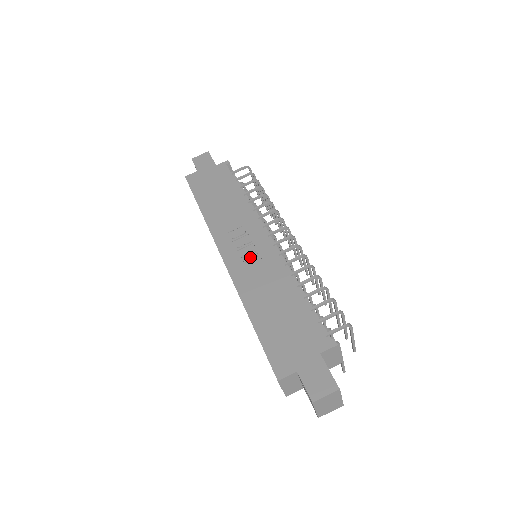
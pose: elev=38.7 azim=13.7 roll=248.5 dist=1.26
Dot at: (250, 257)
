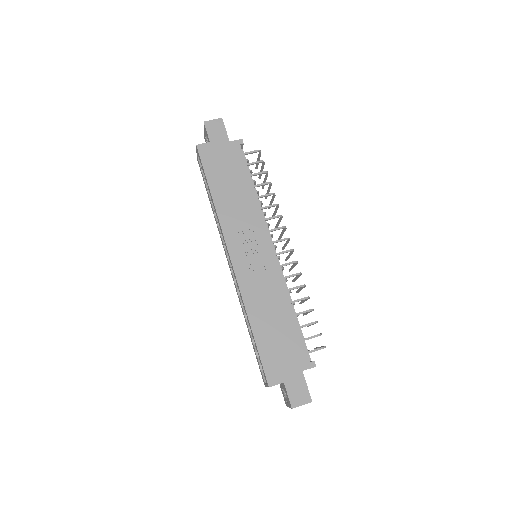
Dot at: (256, 266)
